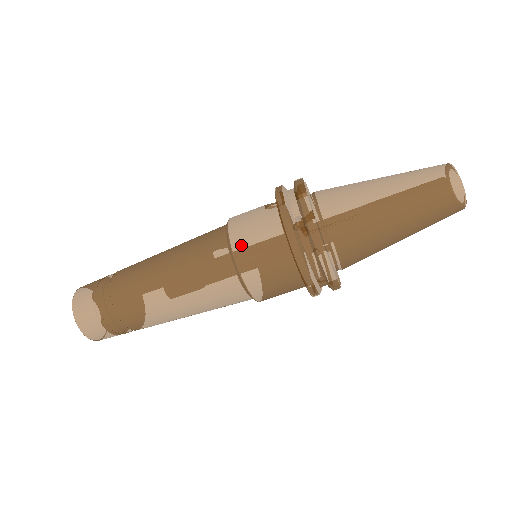
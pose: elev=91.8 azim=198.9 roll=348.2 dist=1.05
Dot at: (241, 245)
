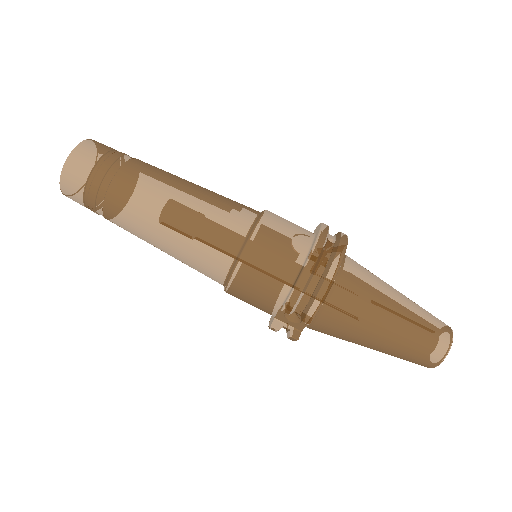
Dot at: (272, 219)
